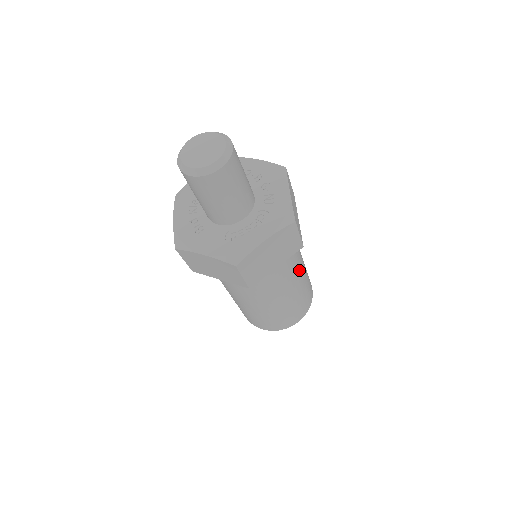
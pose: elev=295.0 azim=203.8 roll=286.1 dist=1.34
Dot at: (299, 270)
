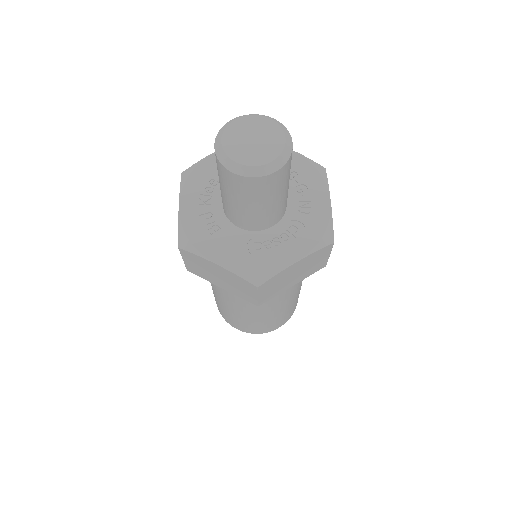
Dot at: (302, 280)
